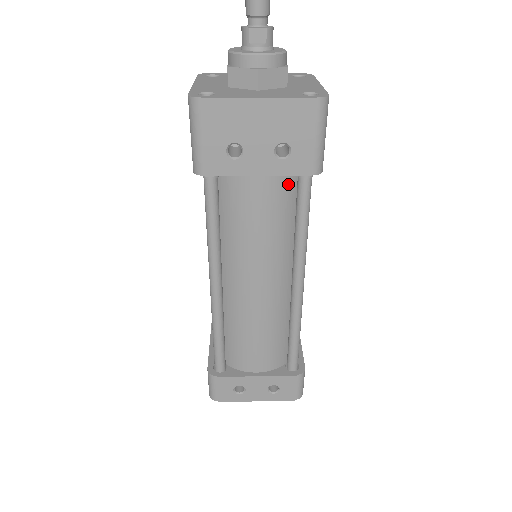
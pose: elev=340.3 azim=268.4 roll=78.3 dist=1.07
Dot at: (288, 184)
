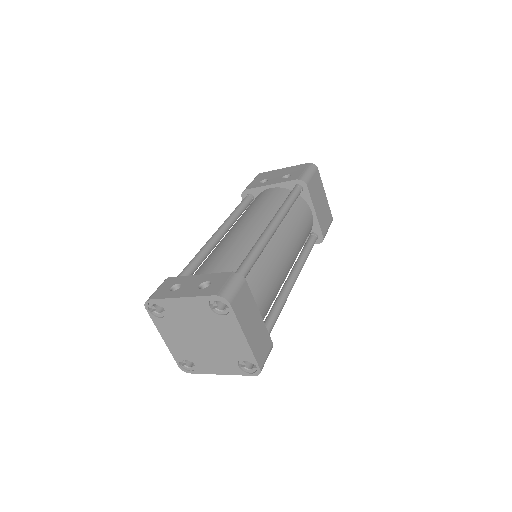
Dot at: (287, 194)
